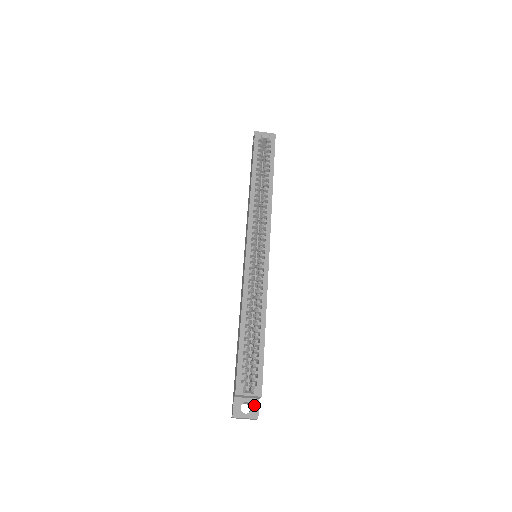
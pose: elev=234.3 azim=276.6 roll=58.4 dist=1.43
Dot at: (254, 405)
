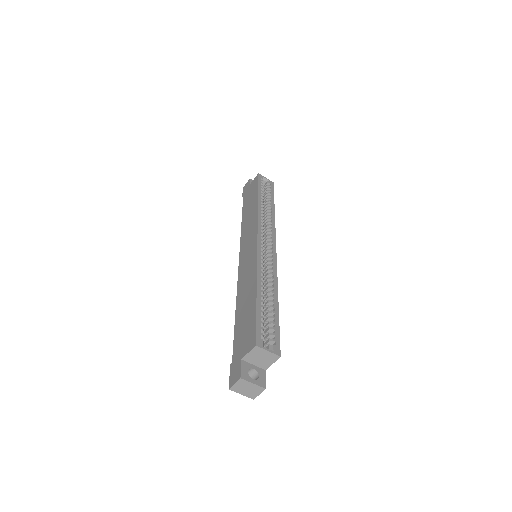
Dot at: (261, 374)
